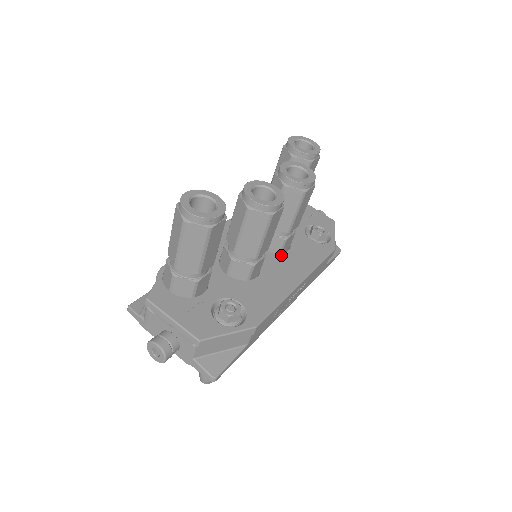
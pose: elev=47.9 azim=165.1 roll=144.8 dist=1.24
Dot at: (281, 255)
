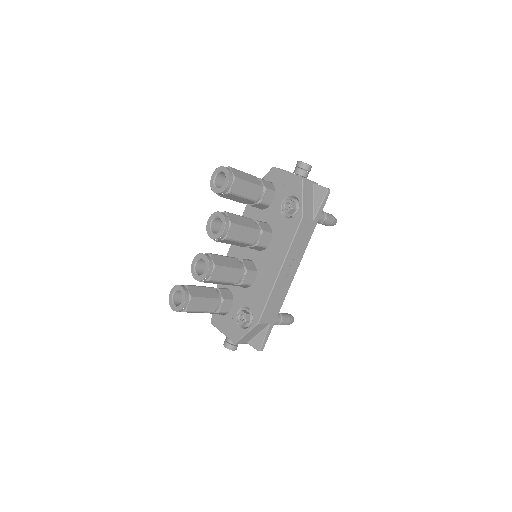
Dot at: (267, 250)
